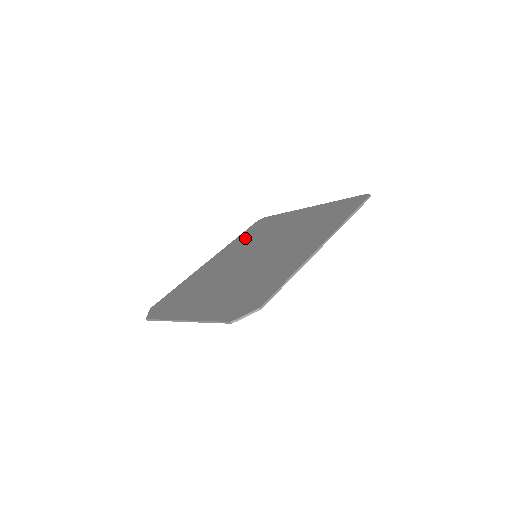
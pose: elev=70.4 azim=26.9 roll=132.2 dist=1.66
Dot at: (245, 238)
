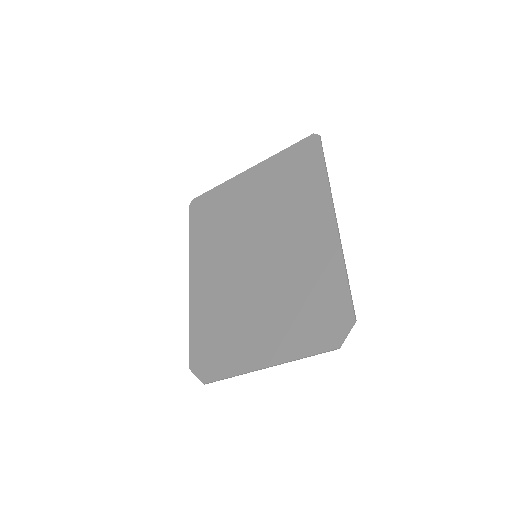
Dot at: (205, 236)
